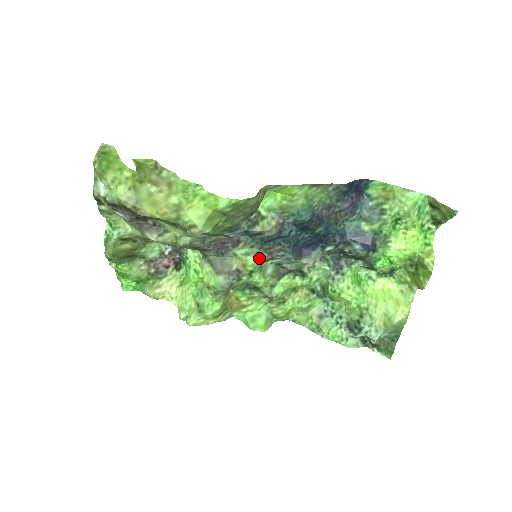
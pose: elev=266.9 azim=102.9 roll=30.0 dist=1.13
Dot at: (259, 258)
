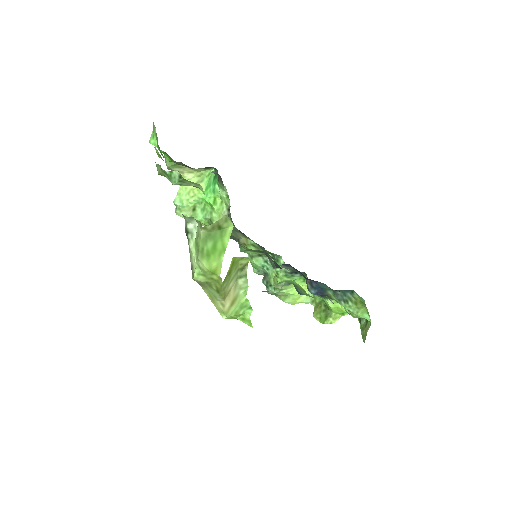
Dot at: (258, 250)
